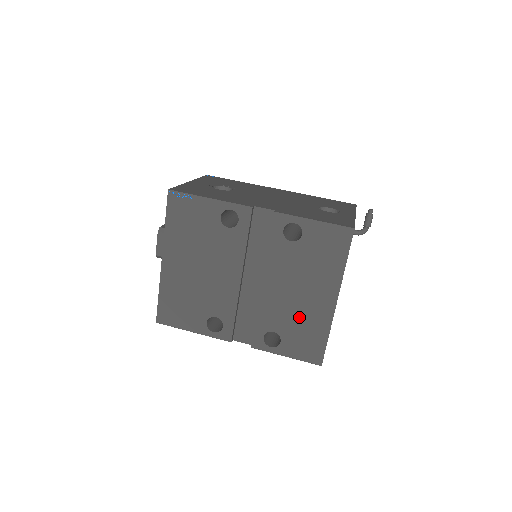
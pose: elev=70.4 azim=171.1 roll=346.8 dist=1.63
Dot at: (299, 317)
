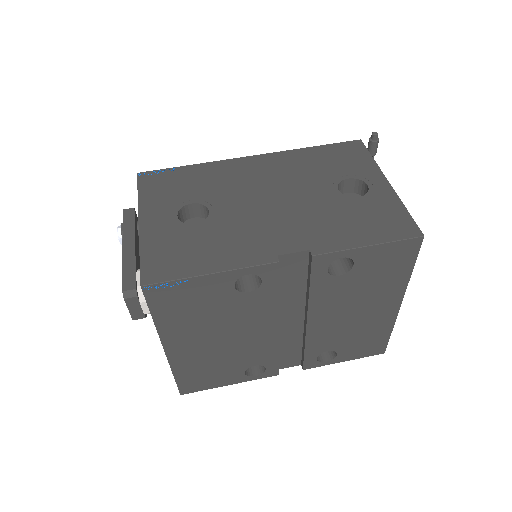
Dot at: (356, 331)
